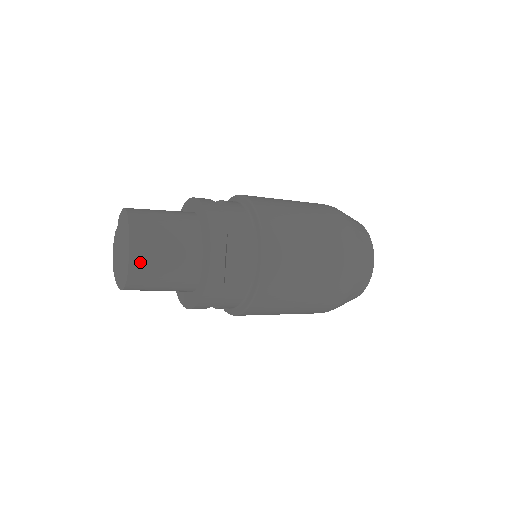
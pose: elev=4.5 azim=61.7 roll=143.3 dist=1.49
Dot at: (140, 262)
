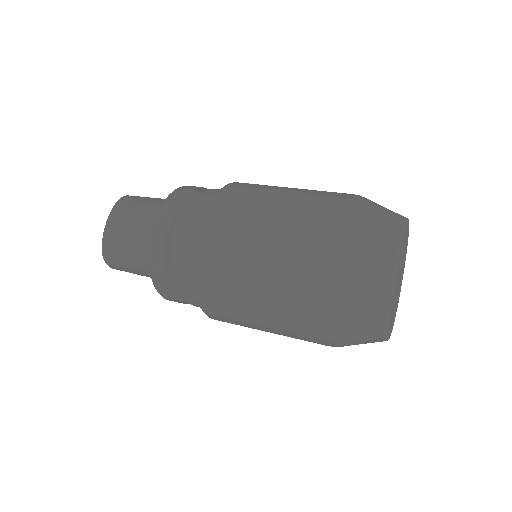
Dot at: (110, 242)
